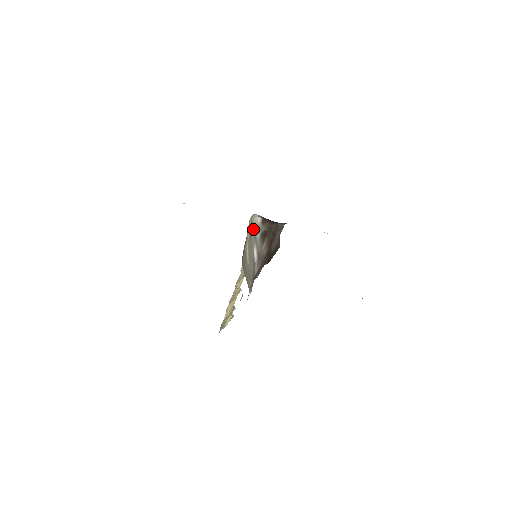
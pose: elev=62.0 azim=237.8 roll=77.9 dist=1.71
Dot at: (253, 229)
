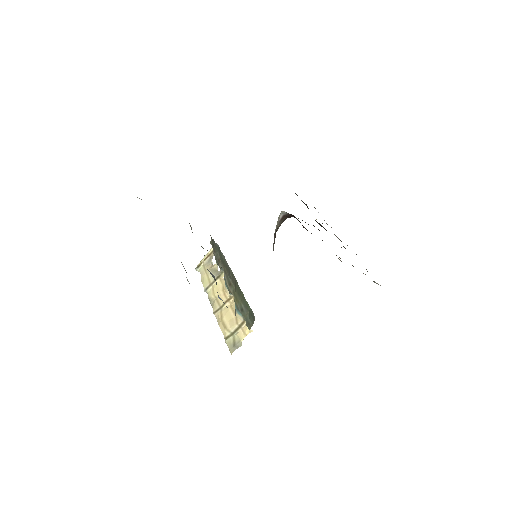
Dot at: (275, 229)
